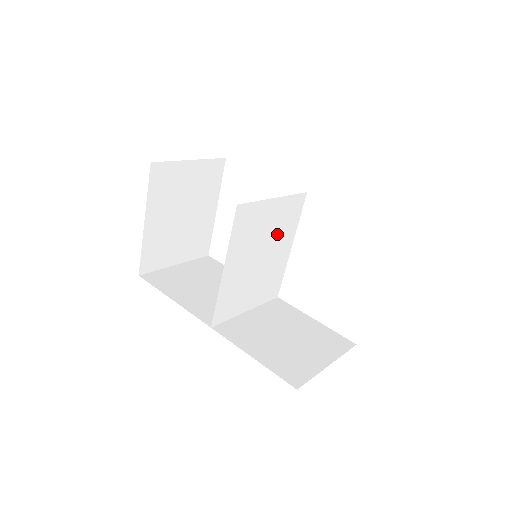
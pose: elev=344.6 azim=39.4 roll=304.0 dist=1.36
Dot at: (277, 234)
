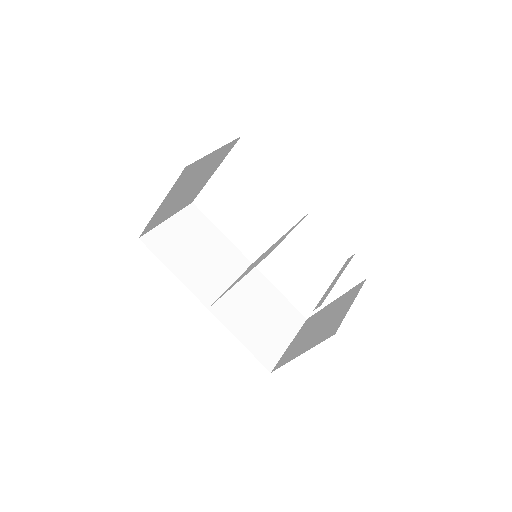
Dot at: (278, 241)
